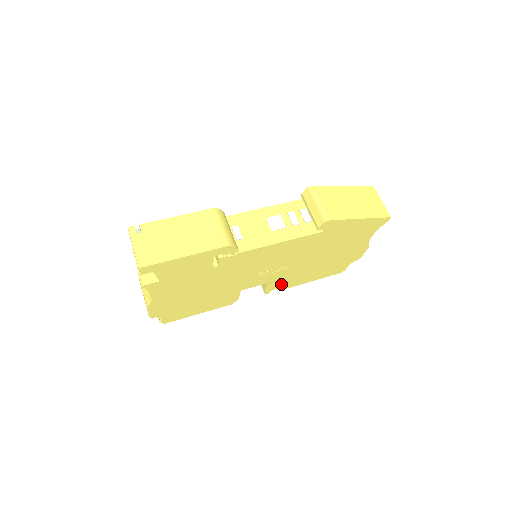
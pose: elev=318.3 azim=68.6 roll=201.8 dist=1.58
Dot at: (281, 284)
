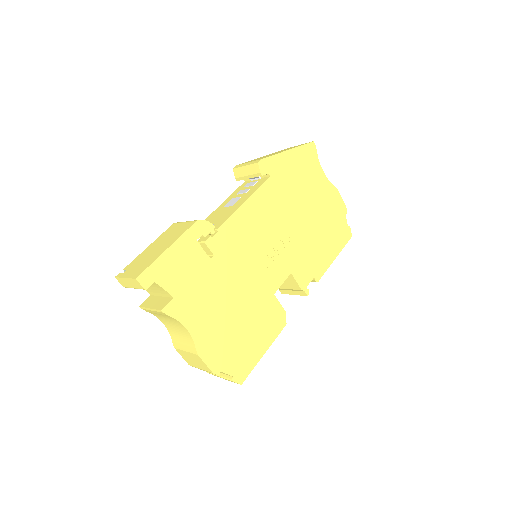
Dot at: (307, 272)
